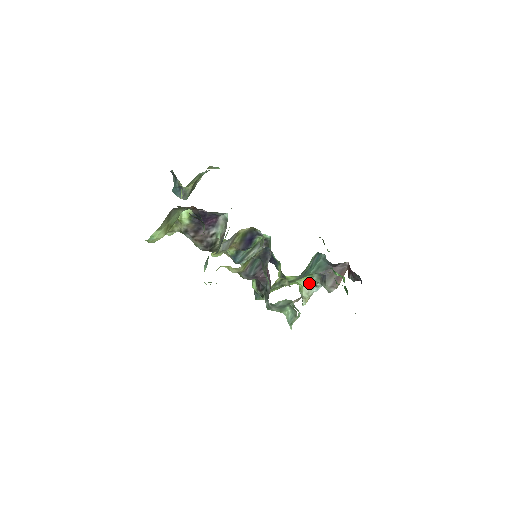
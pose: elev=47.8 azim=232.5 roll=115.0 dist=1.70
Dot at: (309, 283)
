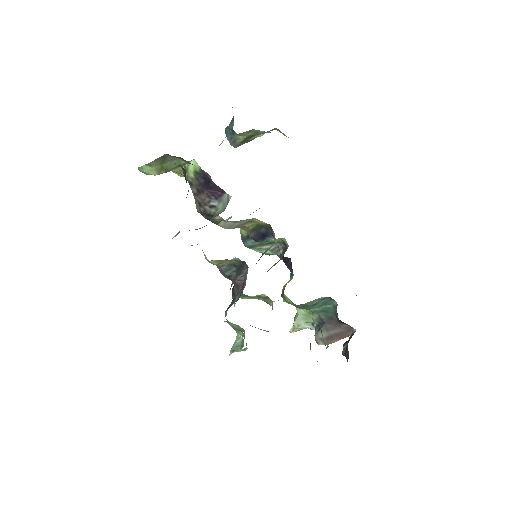
Dot at: (306, 317)
